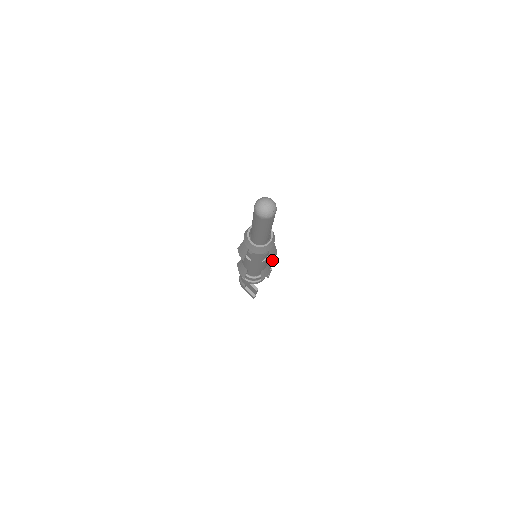
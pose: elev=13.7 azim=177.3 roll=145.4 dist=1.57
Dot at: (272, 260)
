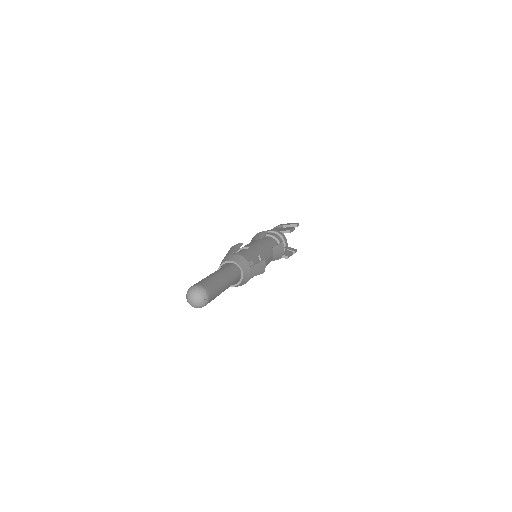
Dot at: (264, 269)
